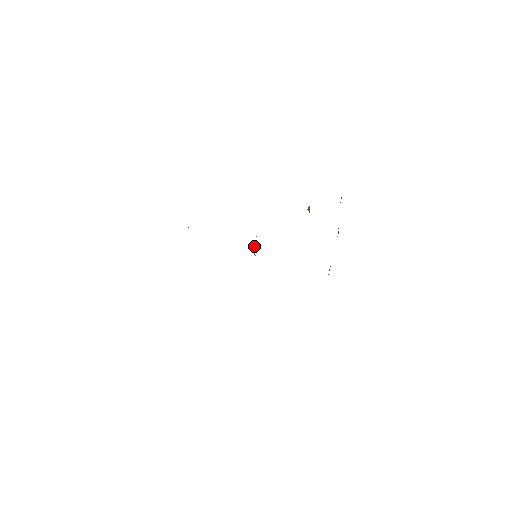
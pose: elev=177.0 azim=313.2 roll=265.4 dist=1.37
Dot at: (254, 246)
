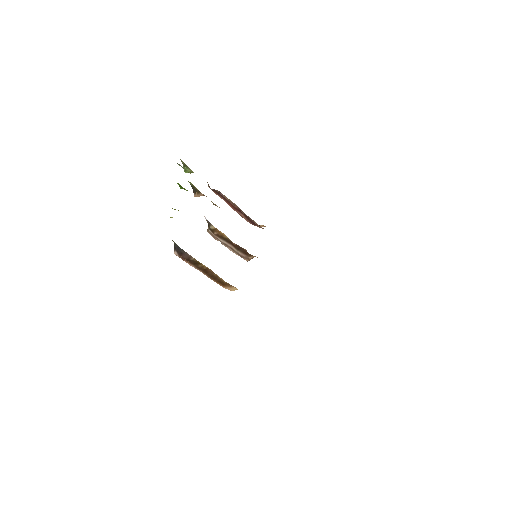
Dot at: (243, 254)
